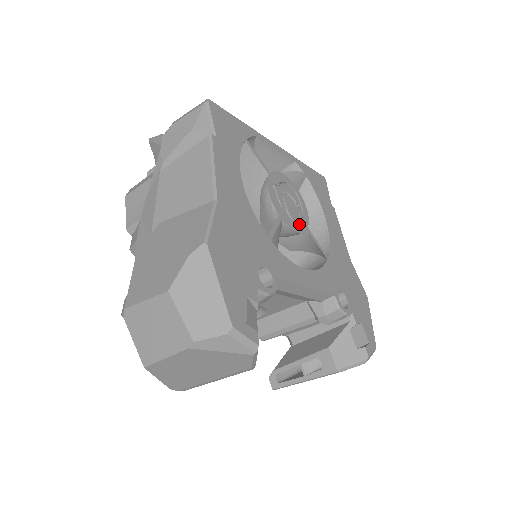
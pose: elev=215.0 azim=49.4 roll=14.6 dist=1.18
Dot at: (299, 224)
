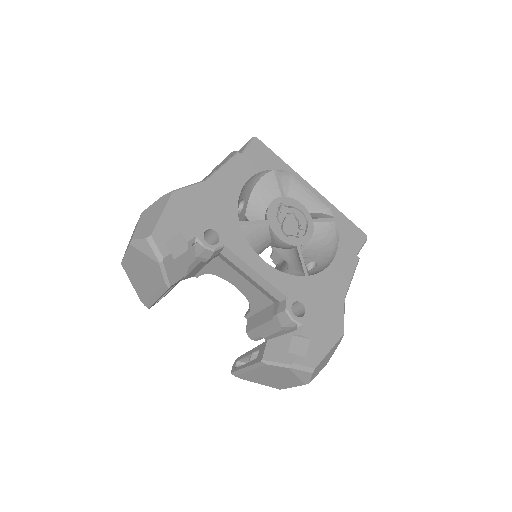
Dot at: (289, 238)
